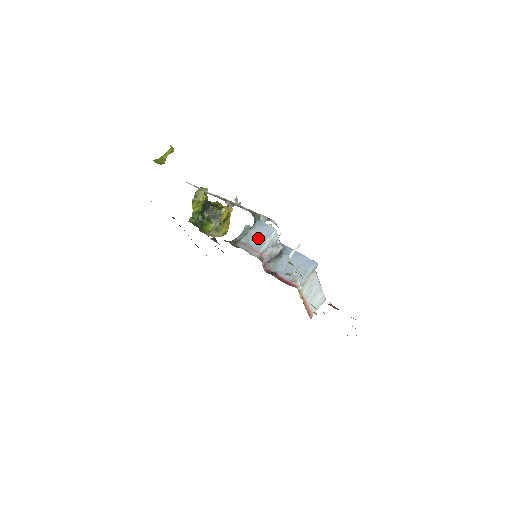
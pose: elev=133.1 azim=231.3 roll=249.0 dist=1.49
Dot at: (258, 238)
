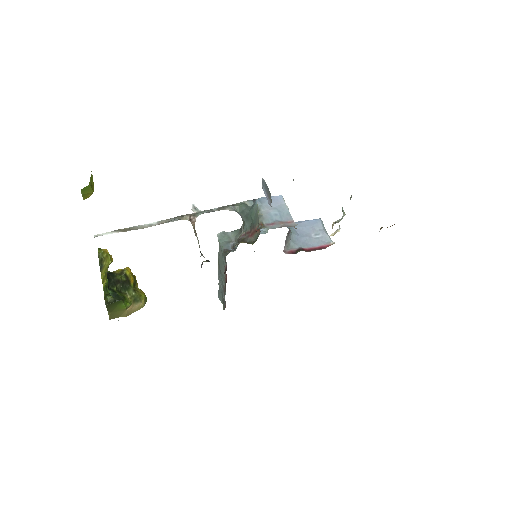
Dot at: (277, 211)
